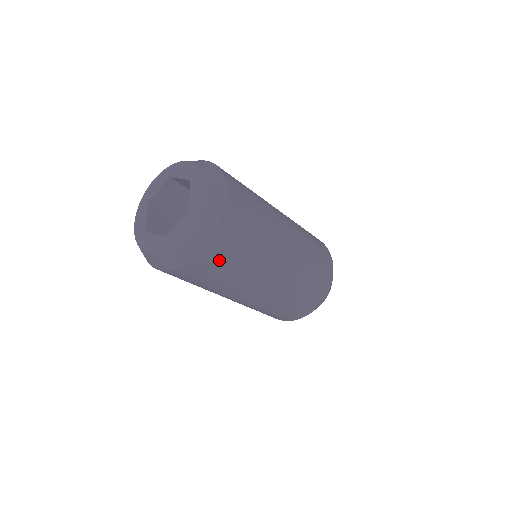
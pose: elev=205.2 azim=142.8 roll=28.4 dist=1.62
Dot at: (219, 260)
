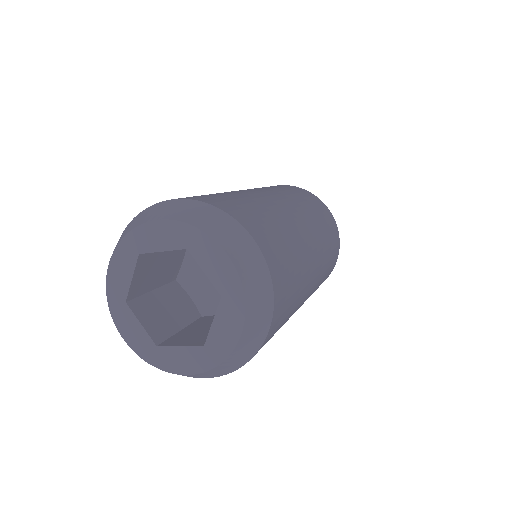
Dot at: occluded
